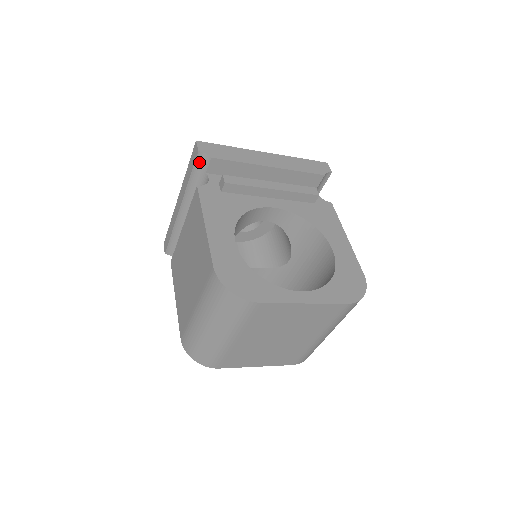
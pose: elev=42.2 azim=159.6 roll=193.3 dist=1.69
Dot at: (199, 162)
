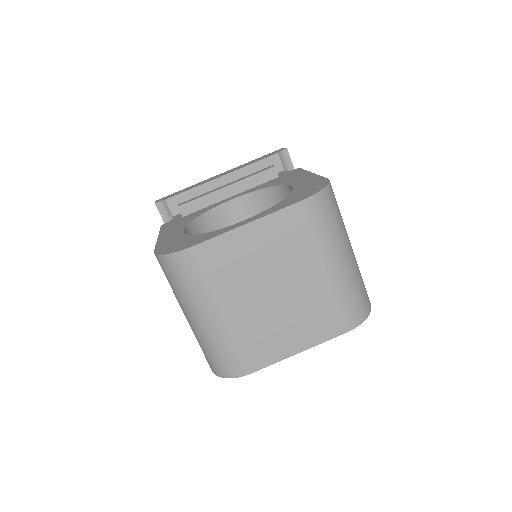
Dot at: (163, 212)
